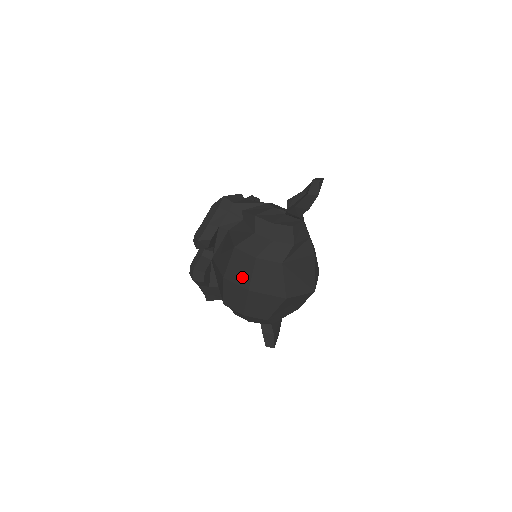
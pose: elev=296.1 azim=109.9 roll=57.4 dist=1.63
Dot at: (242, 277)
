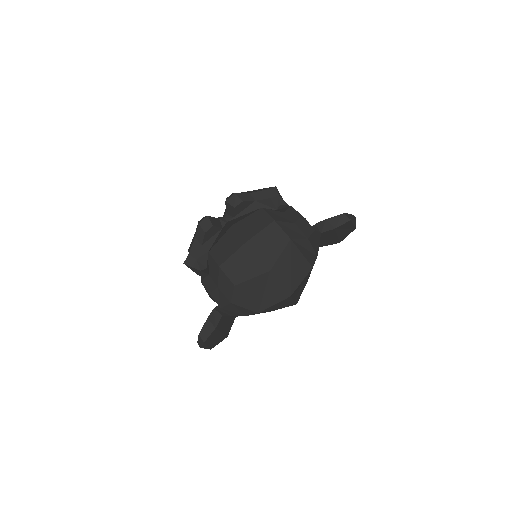
Dot at: (249, 230)
